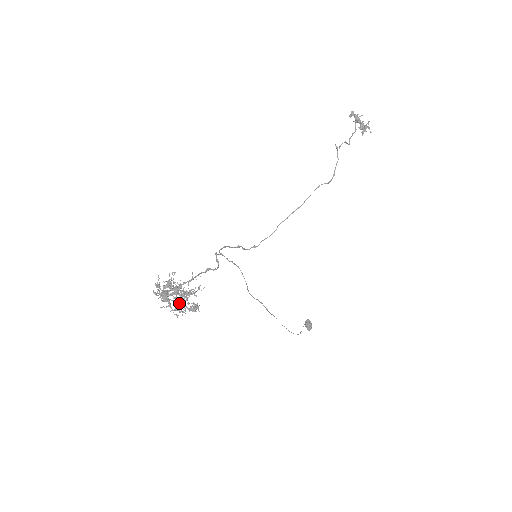
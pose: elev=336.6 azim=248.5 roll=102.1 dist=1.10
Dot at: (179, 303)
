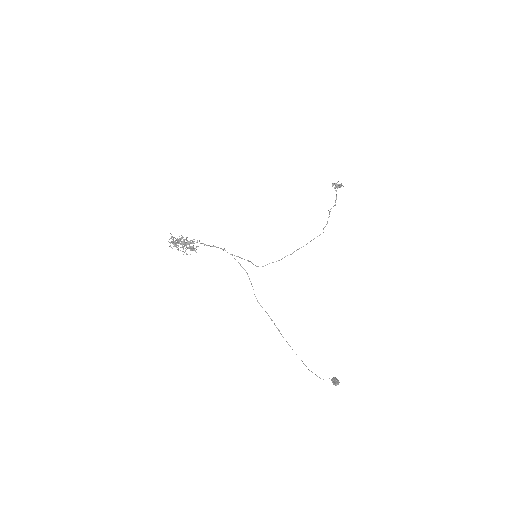
Dot at: (183, 247)
